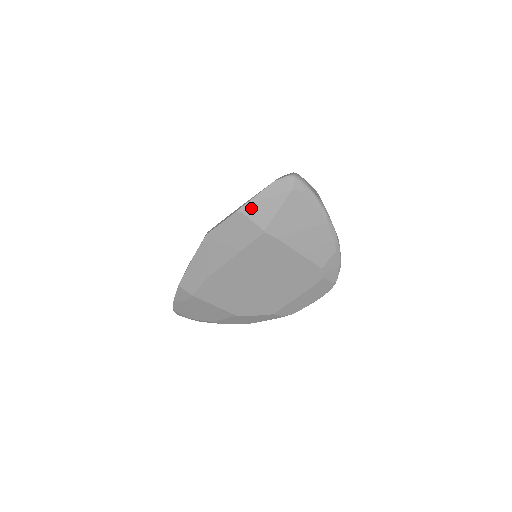
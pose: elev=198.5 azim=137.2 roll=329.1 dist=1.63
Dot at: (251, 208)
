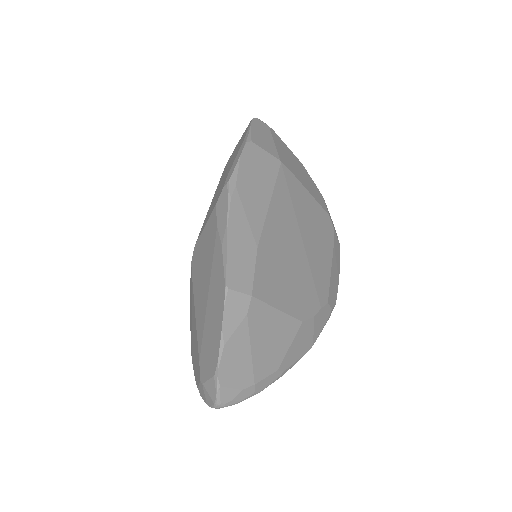
Dot at: (255, 138)
